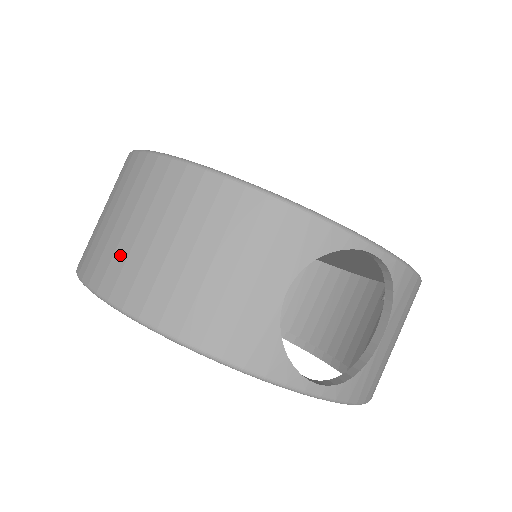
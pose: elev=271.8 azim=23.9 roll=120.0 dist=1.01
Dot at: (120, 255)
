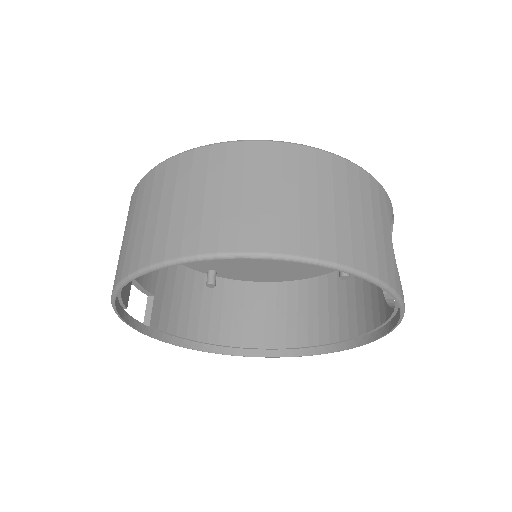
Dot at: (289, 219)
